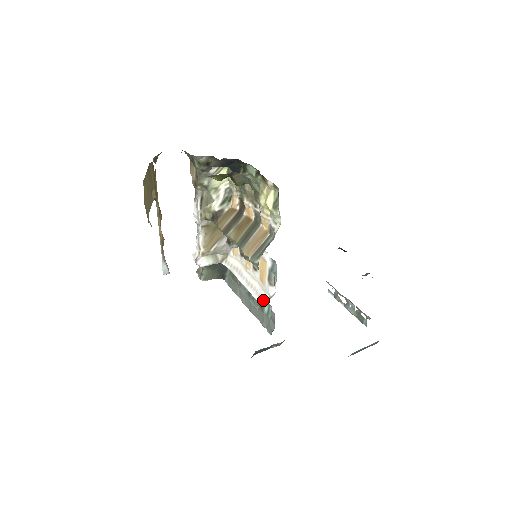
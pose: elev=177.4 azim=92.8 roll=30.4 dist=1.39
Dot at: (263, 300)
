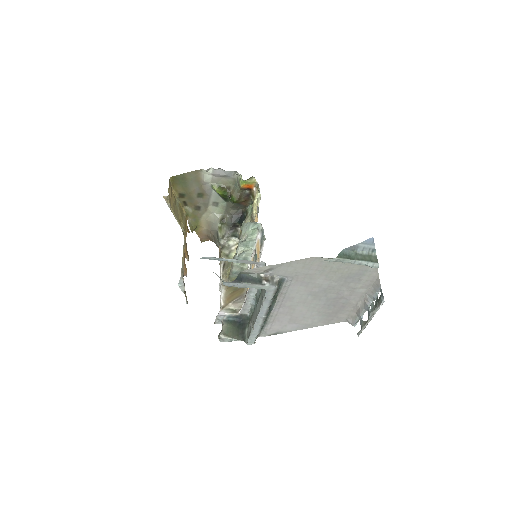
Dot at: occluded
